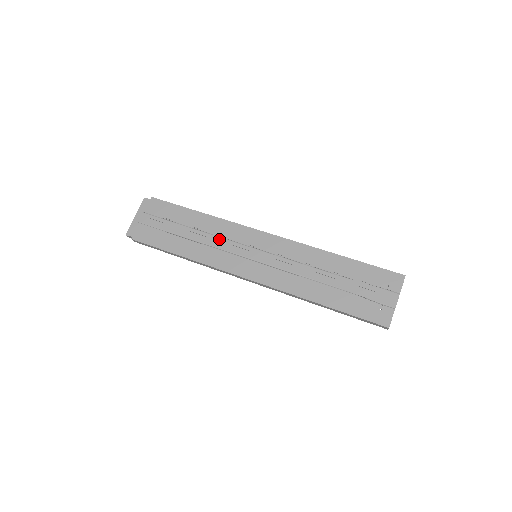
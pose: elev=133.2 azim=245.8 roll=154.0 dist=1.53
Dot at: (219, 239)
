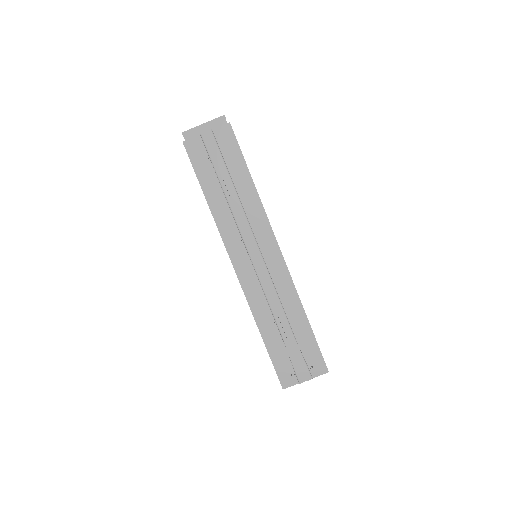
Dot at: (244, 217)
